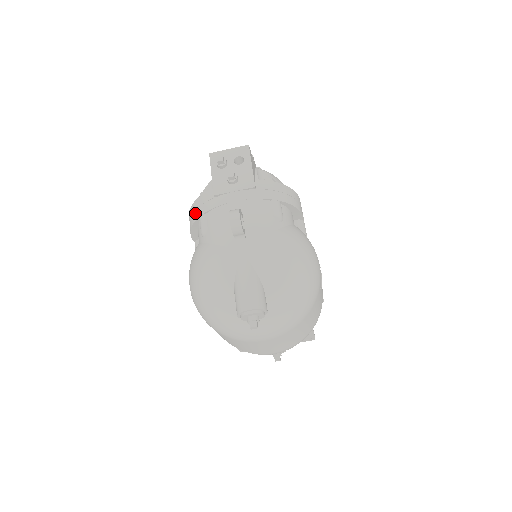
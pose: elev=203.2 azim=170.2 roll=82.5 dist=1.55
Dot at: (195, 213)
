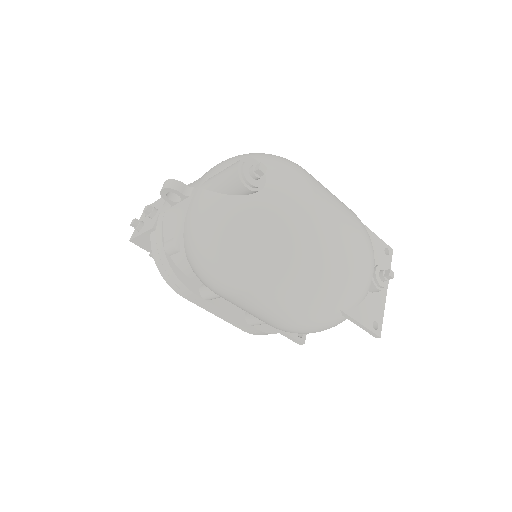
Dot at: (162, 261)
